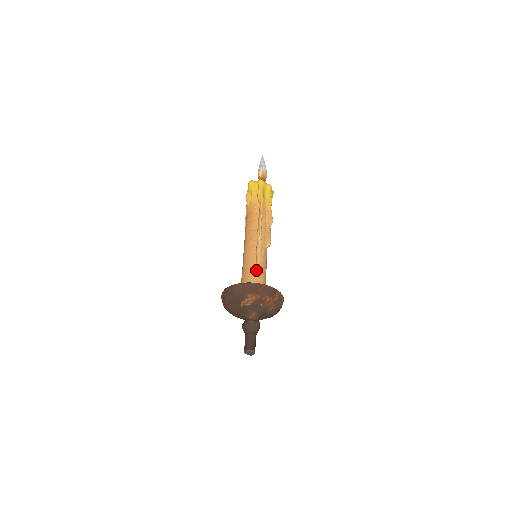
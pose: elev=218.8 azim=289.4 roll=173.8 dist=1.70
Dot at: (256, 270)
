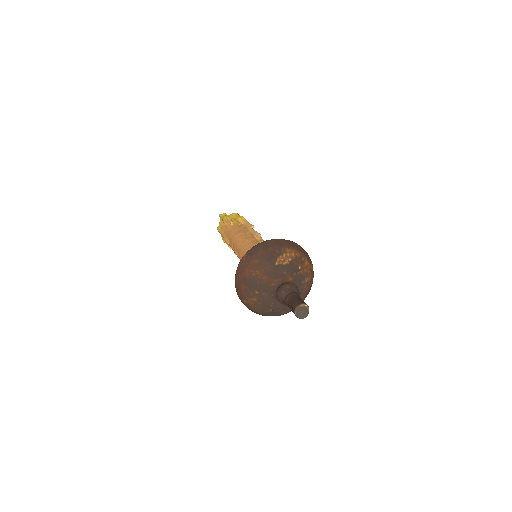
Dot at: occluded
